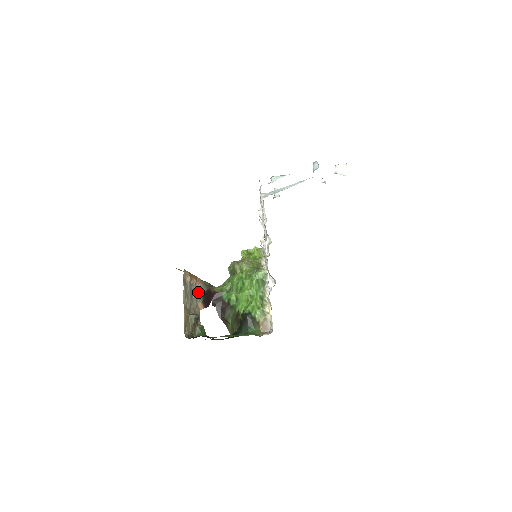
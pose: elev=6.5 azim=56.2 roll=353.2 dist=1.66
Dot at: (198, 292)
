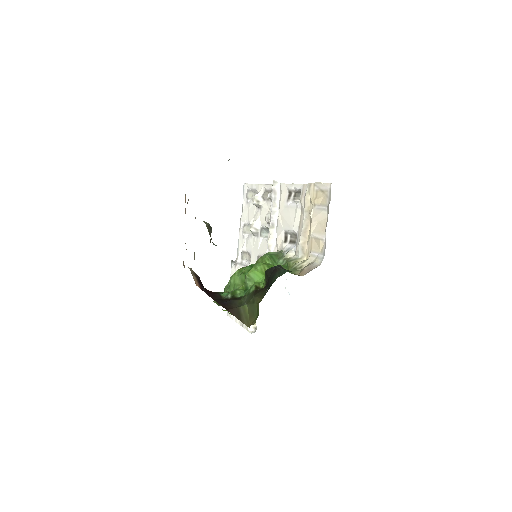
Dot at: (189, 268)
